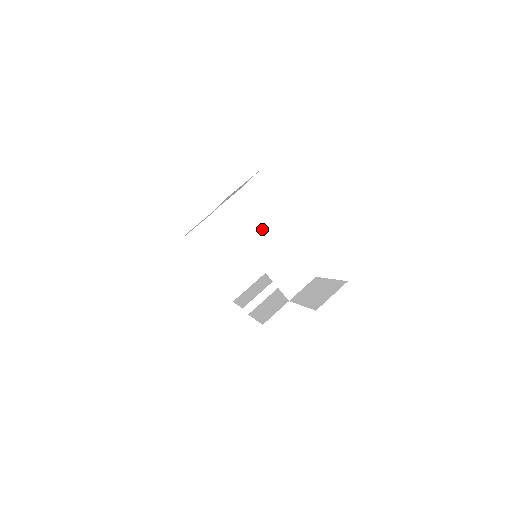
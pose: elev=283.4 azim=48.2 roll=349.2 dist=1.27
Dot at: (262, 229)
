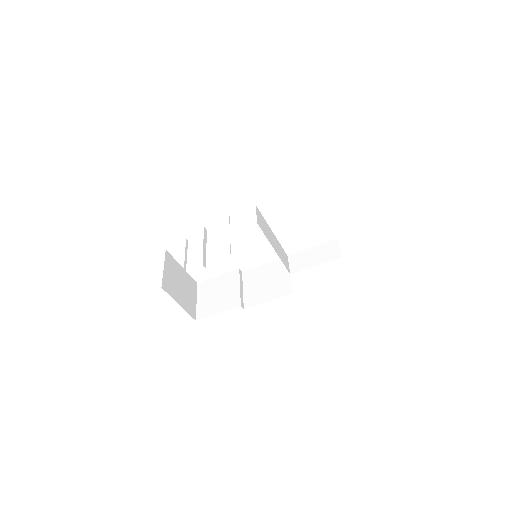
Dot at: (269, 231)
